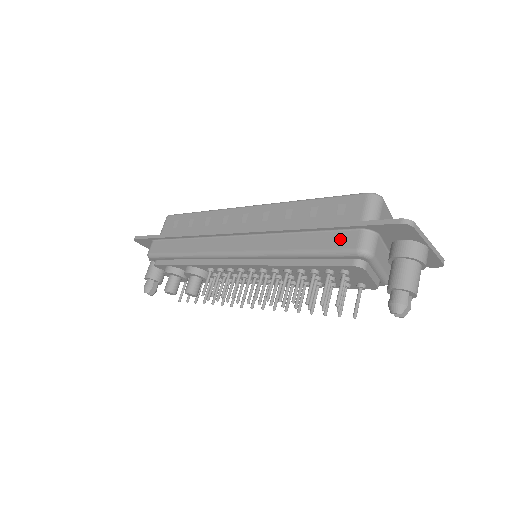
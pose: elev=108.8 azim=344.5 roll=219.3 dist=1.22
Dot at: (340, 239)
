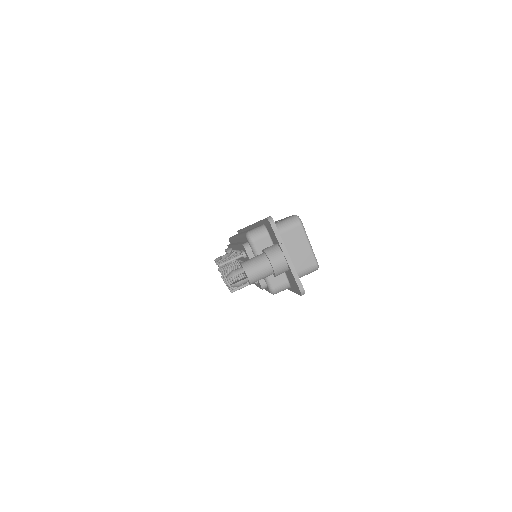
Dot at: occluded
